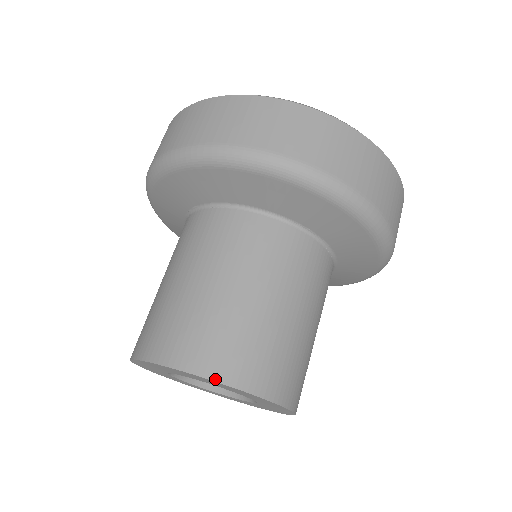
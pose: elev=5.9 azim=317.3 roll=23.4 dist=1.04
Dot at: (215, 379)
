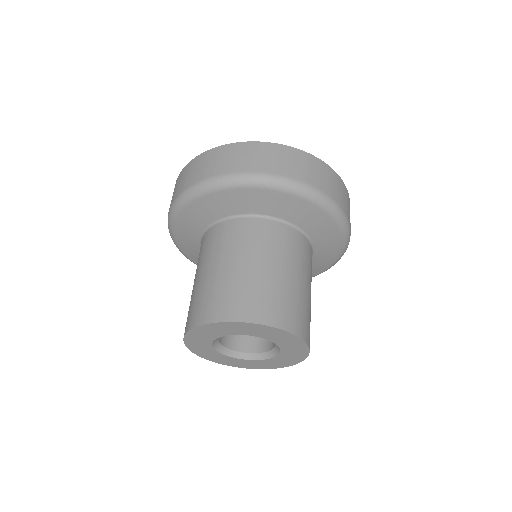
Dot at: (297, 335)
